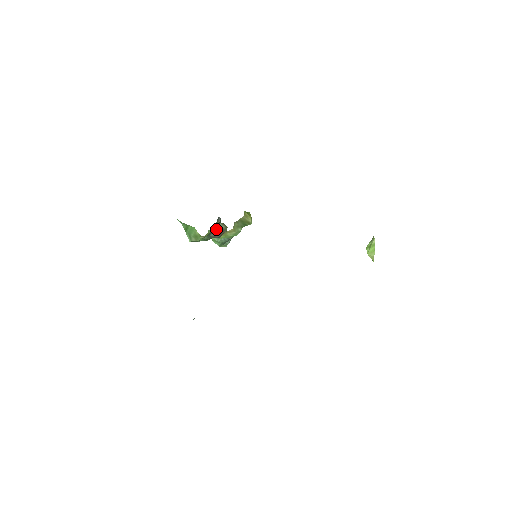
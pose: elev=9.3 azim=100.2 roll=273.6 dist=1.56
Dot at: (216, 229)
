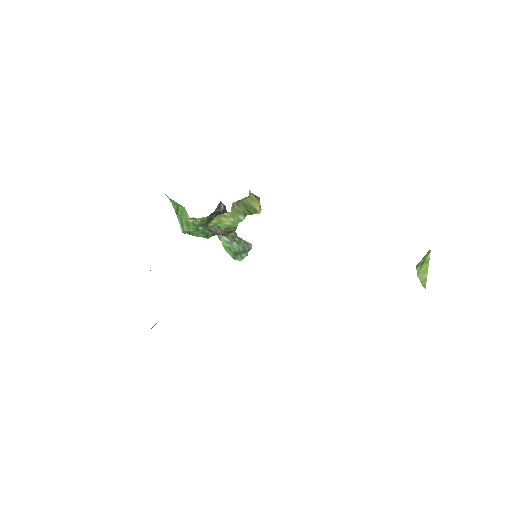
Dot at: occluded
